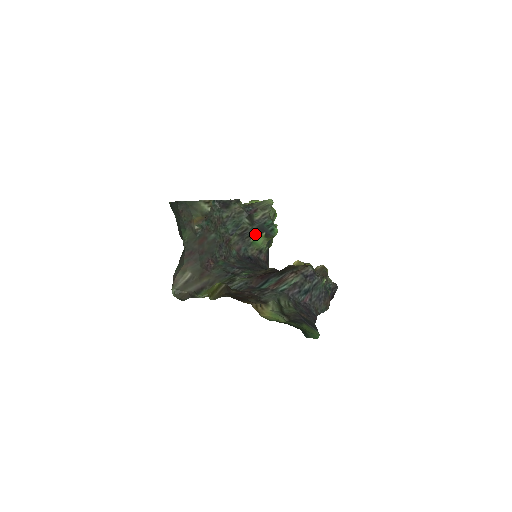
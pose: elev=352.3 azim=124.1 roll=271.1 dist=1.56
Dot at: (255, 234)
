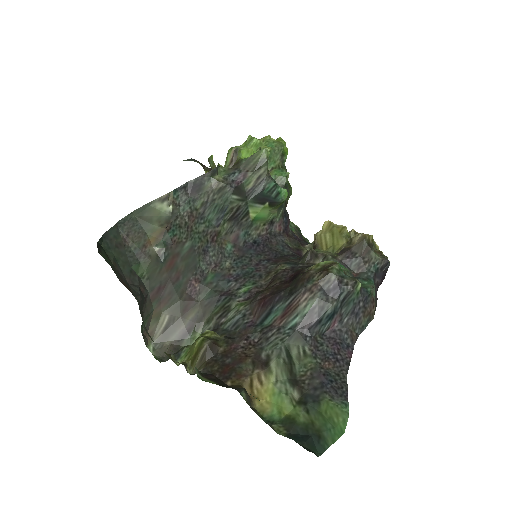
Dot at: (254, 209)
